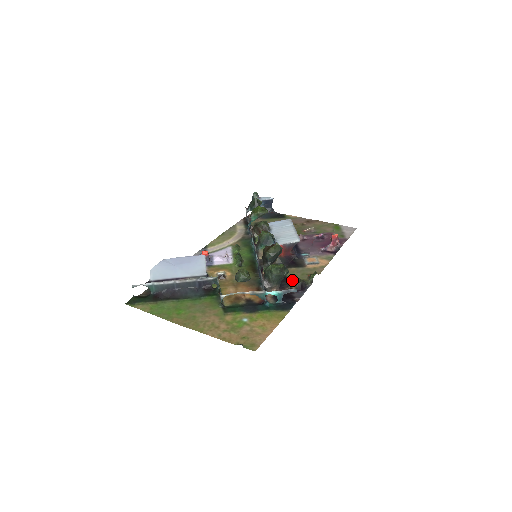
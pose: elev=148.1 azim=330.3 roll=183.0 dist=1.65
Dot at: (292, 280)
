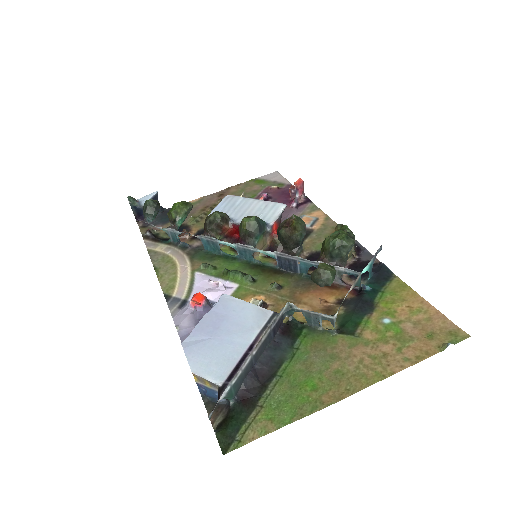
Dot at: occluded
